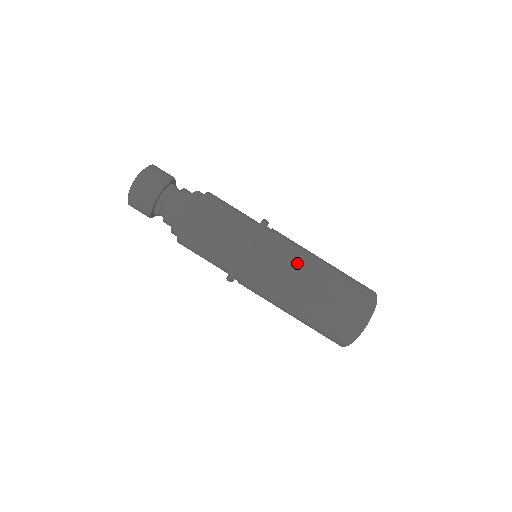
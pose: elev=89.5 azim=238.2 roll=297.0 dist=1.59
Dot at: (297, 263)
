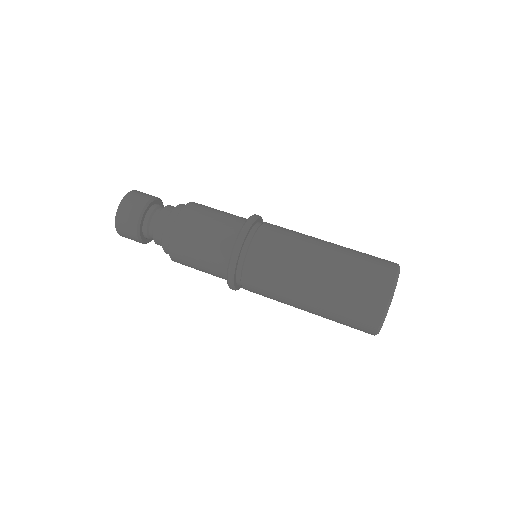
Dot at: (295, 248)
